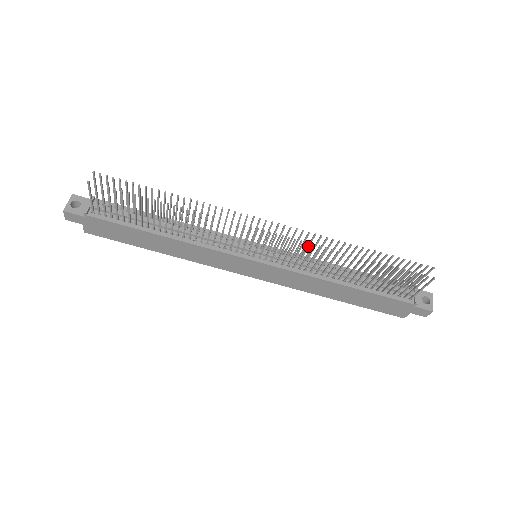
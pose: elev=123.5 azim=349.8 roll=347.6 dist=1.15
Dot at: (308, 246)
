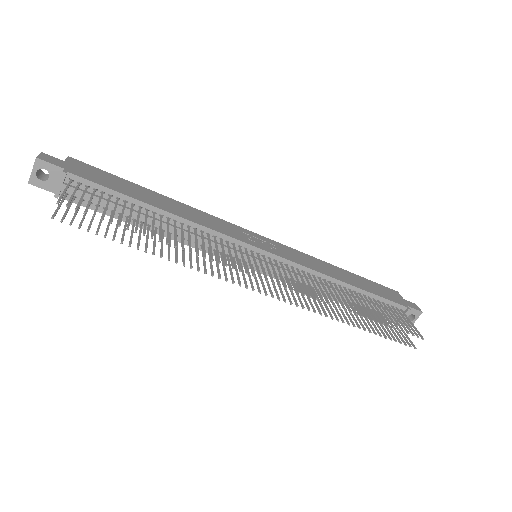
Dot at: (309, 286)
